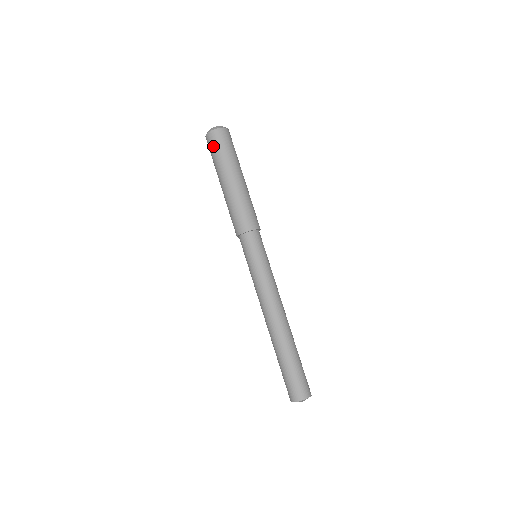
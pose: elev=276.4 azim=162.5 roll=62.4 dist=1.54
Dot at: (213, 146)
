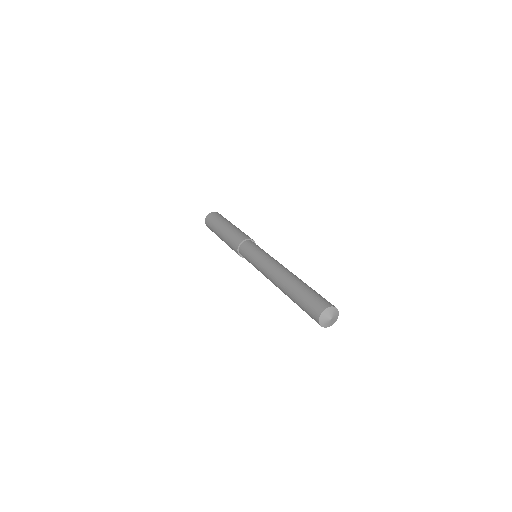
Dot at: (211, 219)
